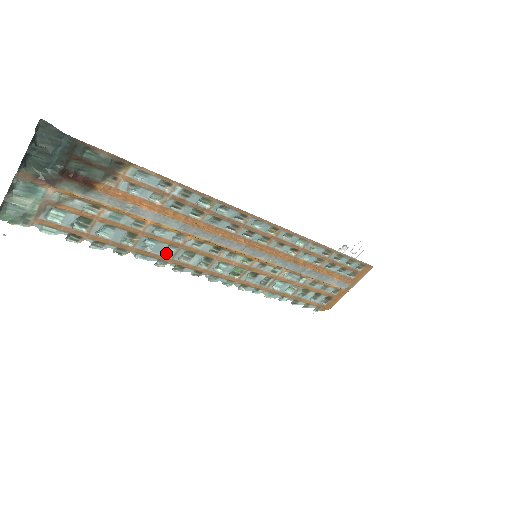
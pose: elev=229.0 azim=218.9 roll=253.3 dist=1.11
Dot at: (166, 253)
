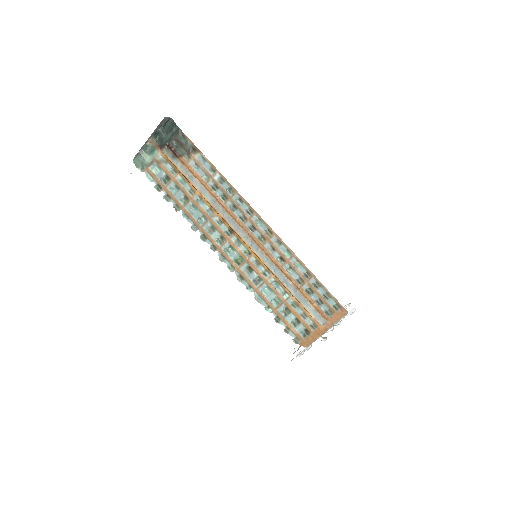
Dot at: (200, 222)
